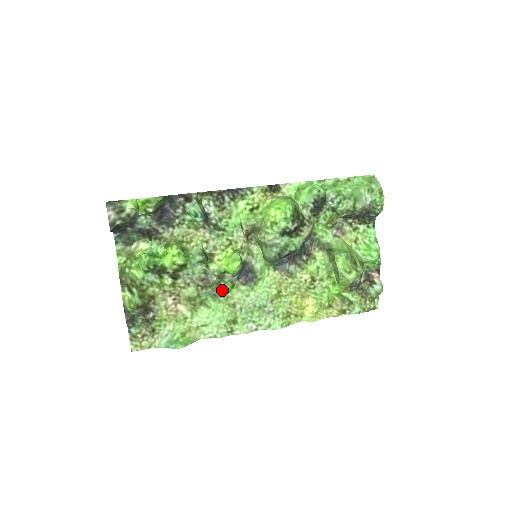
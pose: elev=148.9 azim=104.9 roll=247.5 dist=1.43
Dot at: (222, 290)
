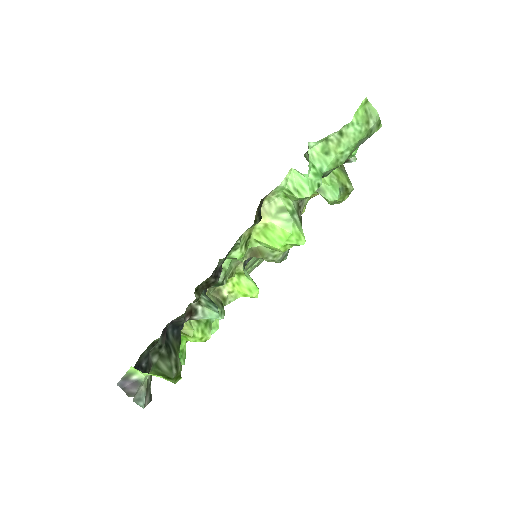
Dot at: occluded
